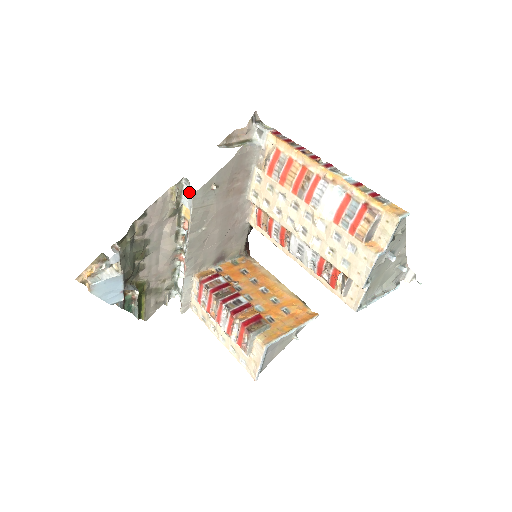
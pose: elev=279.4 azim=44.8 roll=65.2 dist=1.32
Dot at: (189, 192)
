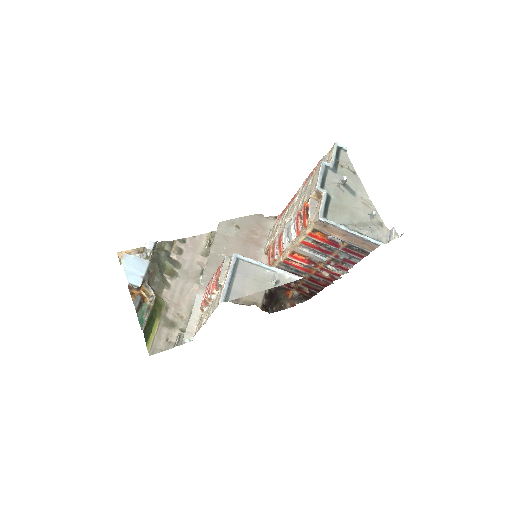
Dot at: occluded
